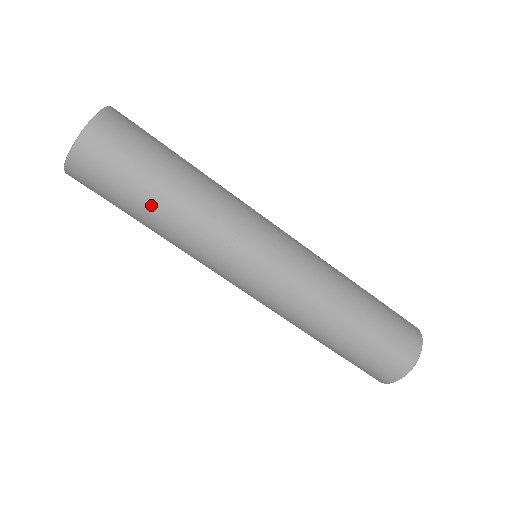
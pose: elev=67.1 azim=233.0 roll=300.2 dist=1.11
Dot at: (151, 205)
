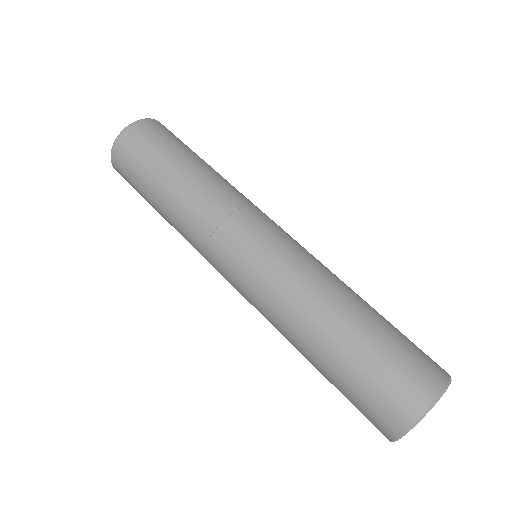
Dot at: (192, 160)
